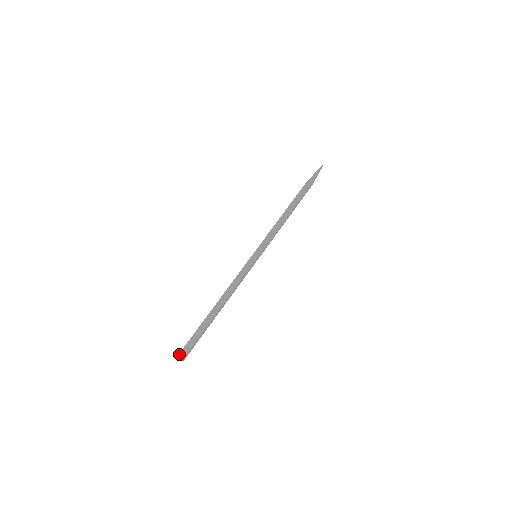
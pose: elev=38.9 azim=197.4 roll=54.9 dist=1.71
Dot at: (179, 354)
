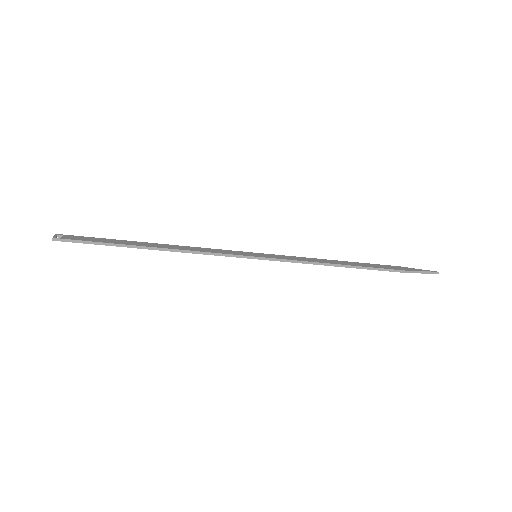
Dot at: (61, 234)
